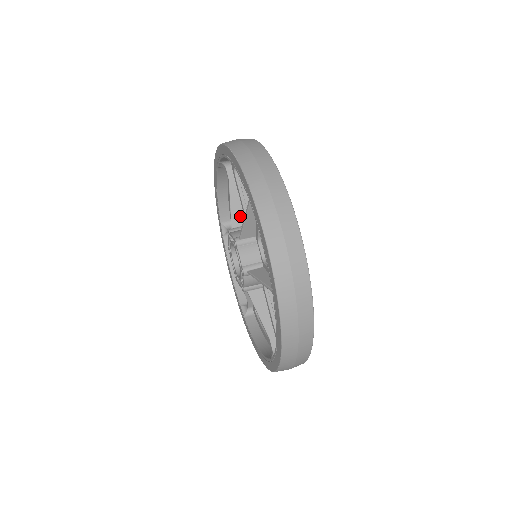
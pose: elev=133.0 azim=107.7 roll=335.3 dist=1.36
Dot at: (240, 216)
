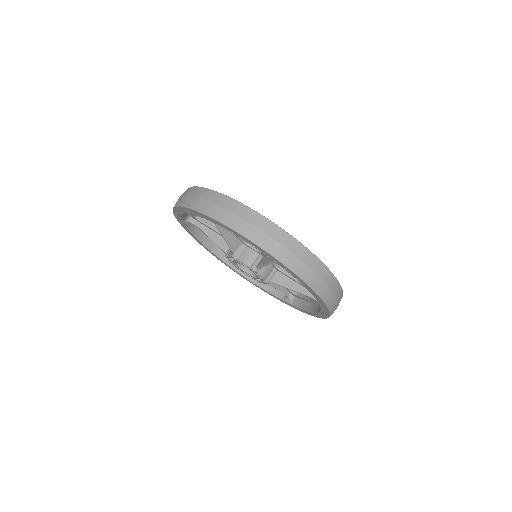
Dot at: (235, 241)
